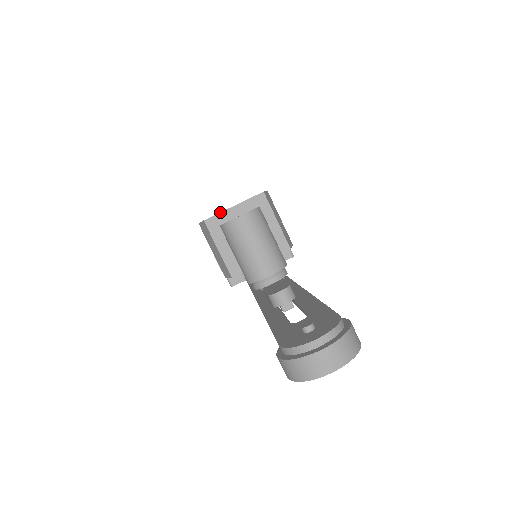
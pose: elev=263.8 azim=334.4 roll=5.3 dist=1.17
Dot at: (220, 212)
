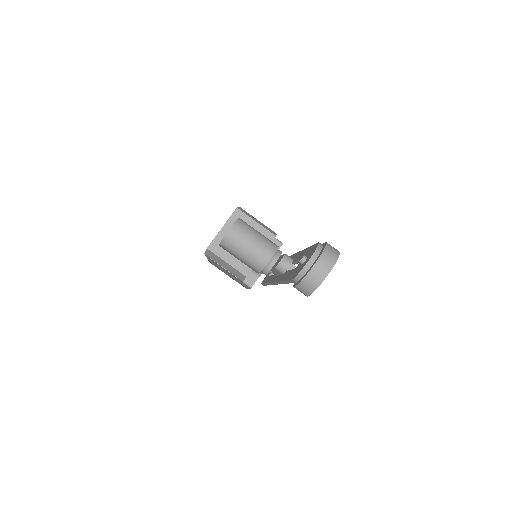
Dot at: (215, 237)
